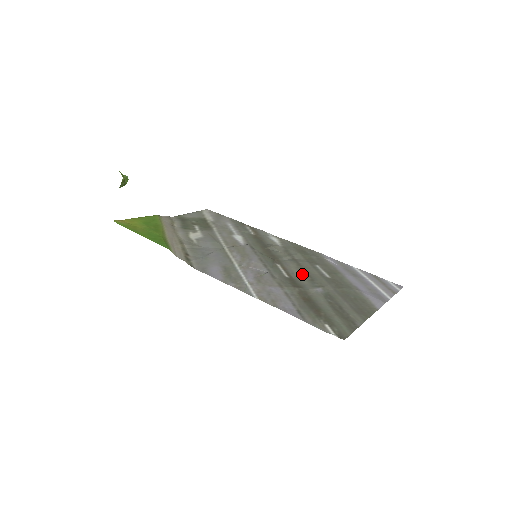
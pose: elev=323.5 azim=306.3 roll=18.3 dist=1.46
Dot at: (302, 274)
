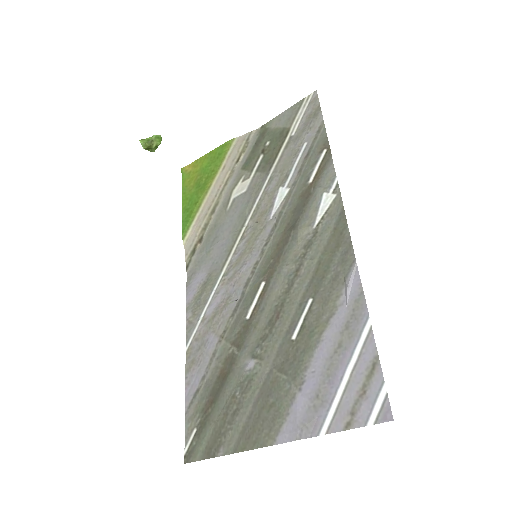
Dot at: (268, 317)
